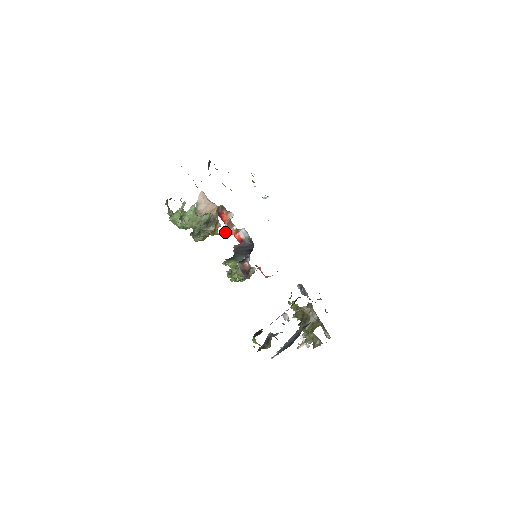
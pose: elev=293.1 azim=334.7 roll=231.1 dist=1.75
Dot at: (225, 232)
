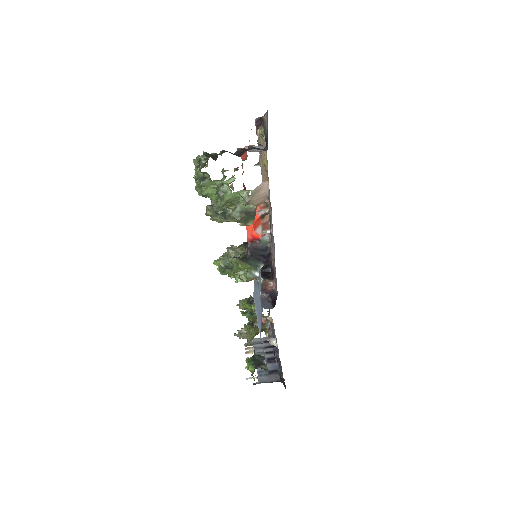
Dot at: (255, 230)
